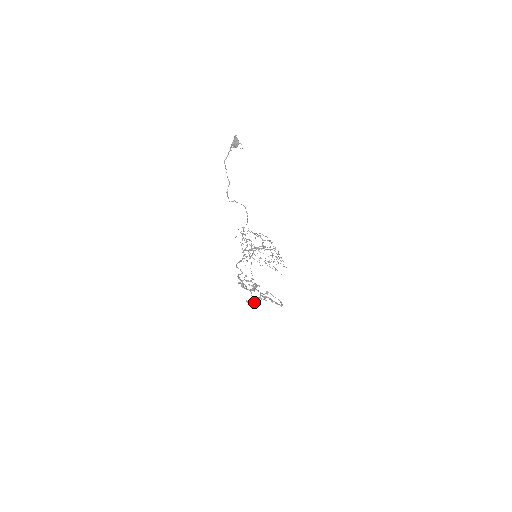
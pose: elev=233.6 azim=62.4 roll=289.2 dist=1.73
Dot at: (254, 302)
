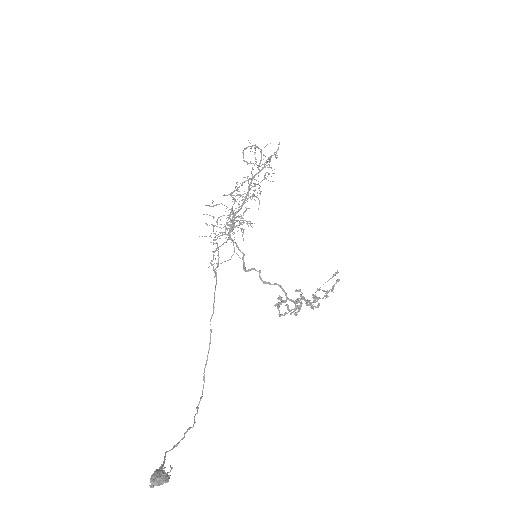
Dot at: occluded
